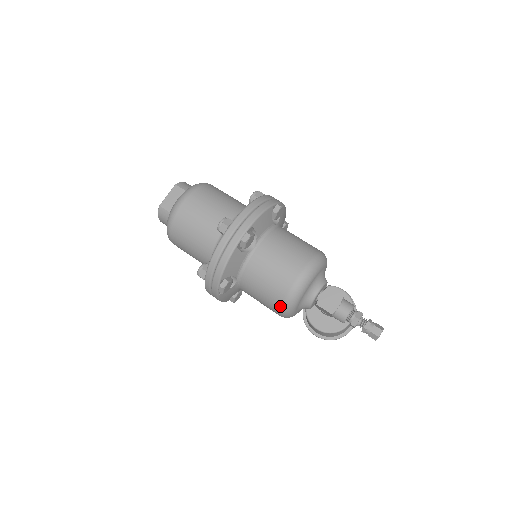
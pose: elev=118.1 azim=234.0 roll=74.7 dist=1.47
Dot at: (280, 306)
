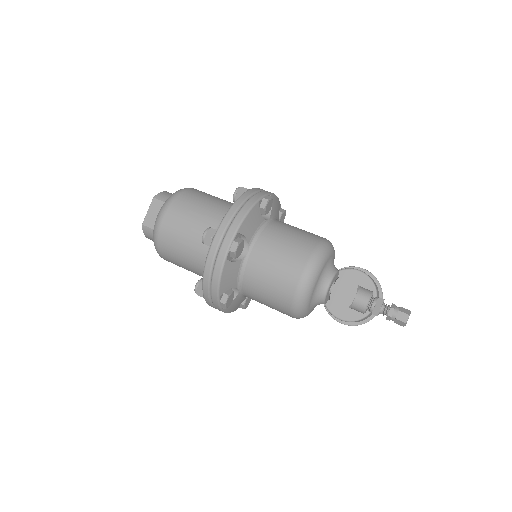
Dot at: (290, 310)
